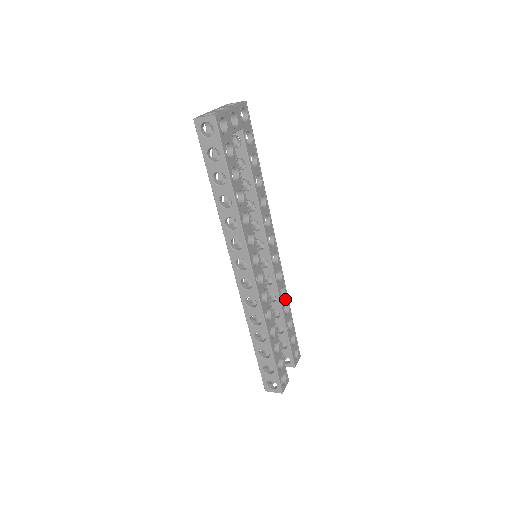
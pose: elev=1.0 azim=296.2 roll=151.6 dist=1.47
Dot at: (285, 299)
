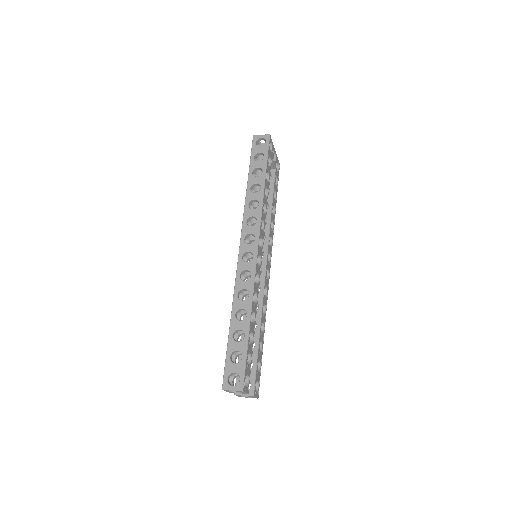
Dot at: (264, 319)
